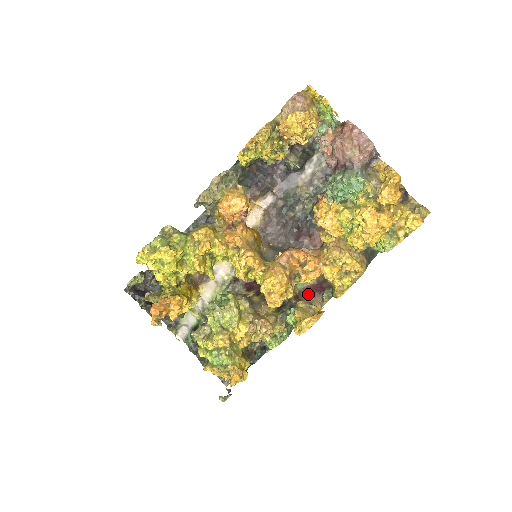
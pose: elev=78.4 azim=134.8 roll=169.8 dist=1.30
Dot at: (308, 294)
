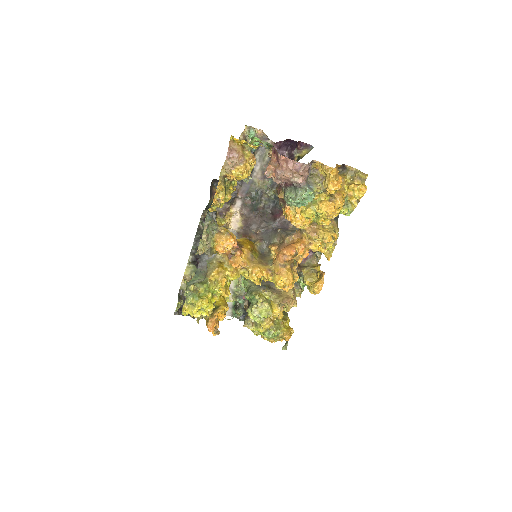
Dot at: (305, 258)
